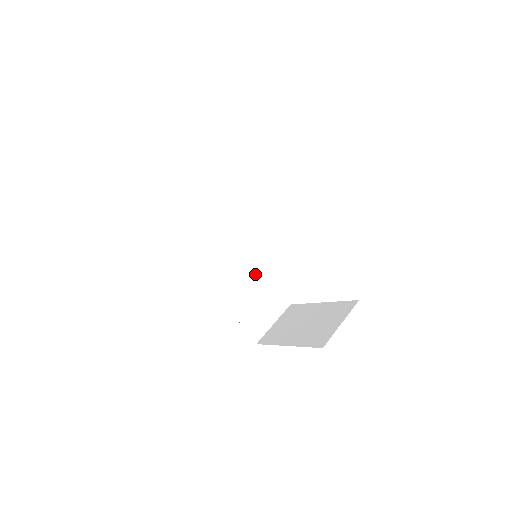
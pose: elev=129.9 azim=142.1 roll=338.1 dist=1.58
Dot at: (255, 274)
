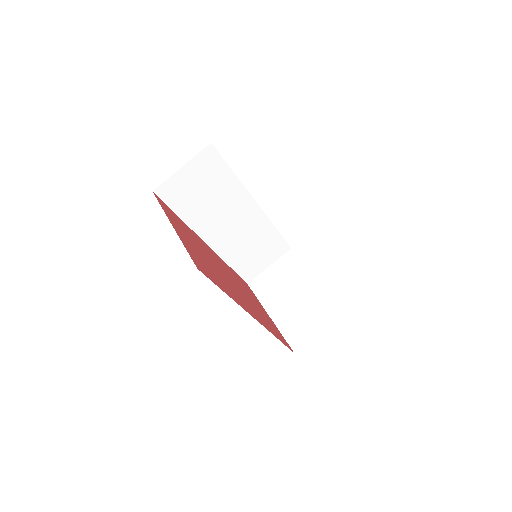
Dot at: (260, 229)
